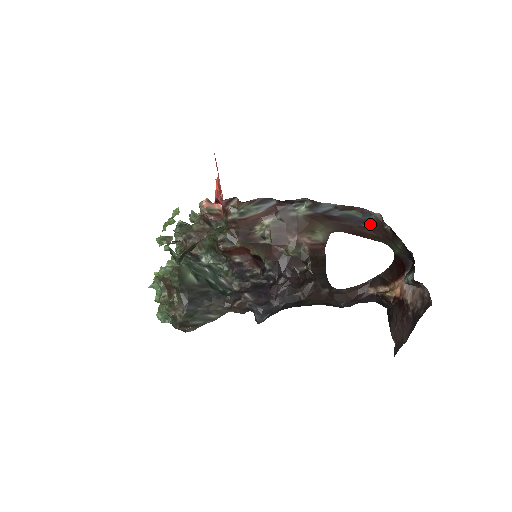
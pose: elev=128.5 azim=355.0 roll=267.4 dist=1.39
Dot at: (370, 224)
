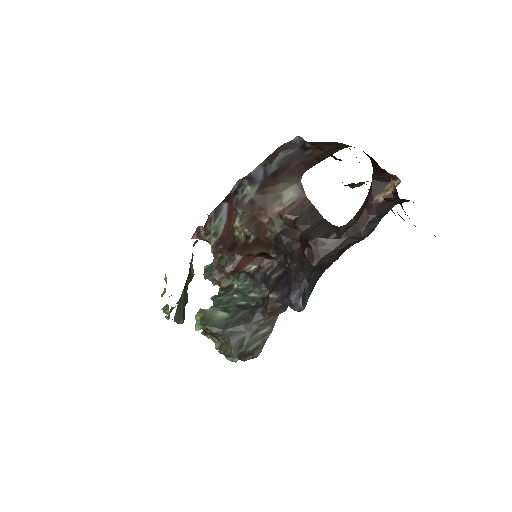
Dot at: (308, 148)
